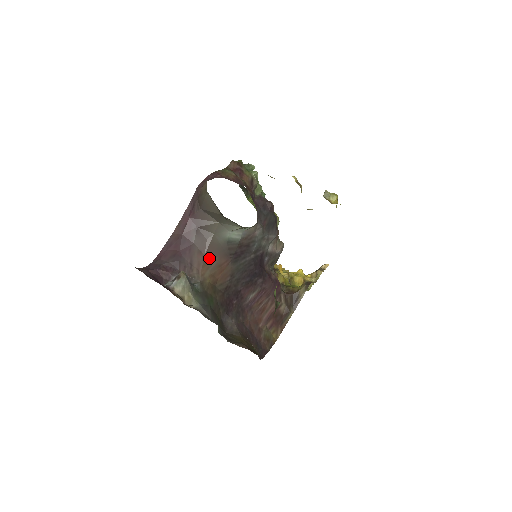
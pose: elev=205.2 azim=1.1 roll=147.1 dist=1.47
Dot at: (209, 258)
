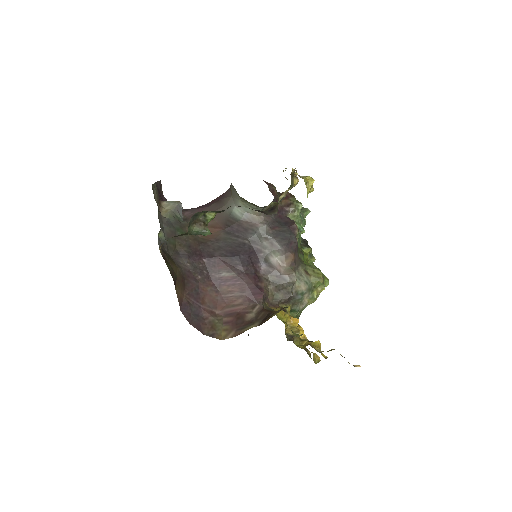
Dot at: occluded
